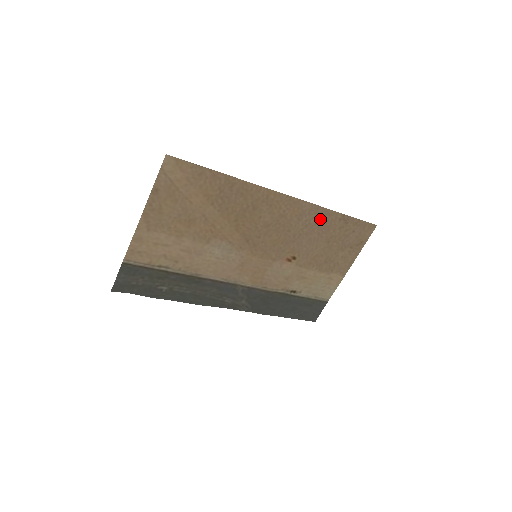
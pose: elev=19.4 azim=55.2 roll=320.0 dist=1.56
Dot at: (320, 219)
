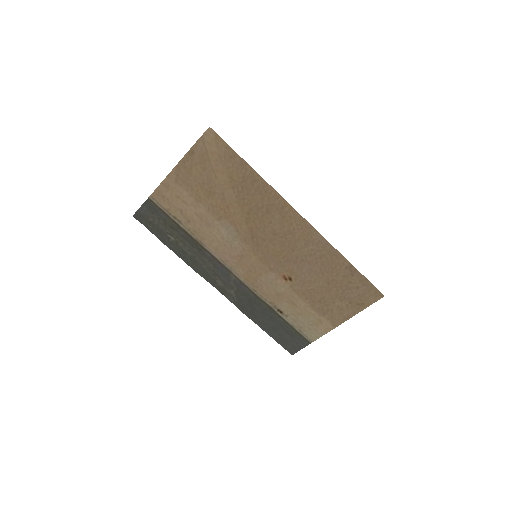
Dot at: (327, 256)
